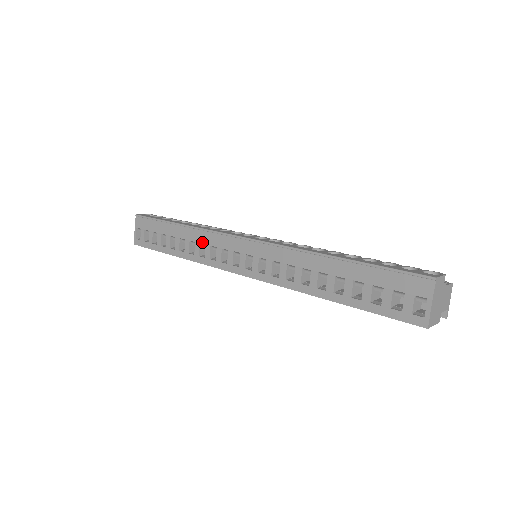
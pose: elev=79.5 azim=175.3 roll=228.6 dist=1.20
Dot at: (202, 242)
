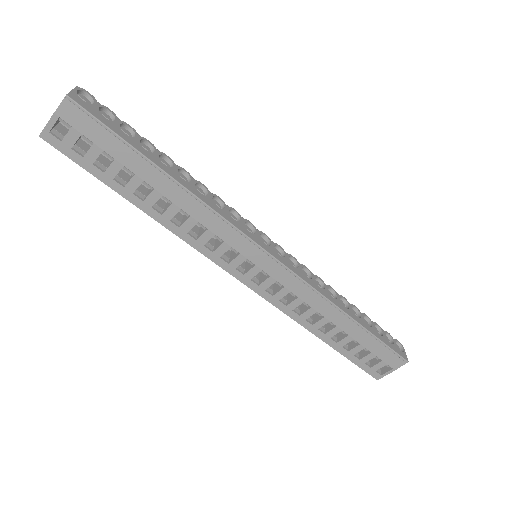
Dot at: (204, 224)
